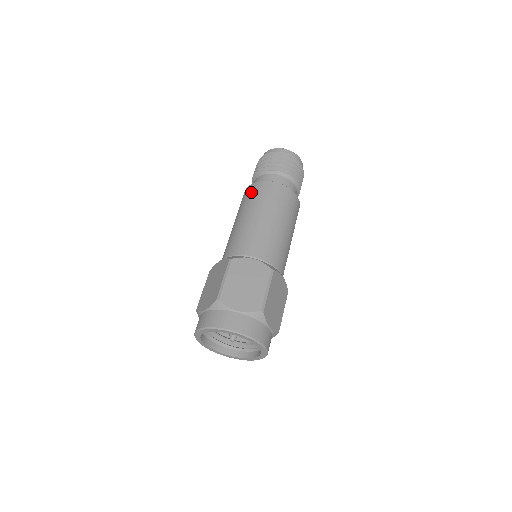
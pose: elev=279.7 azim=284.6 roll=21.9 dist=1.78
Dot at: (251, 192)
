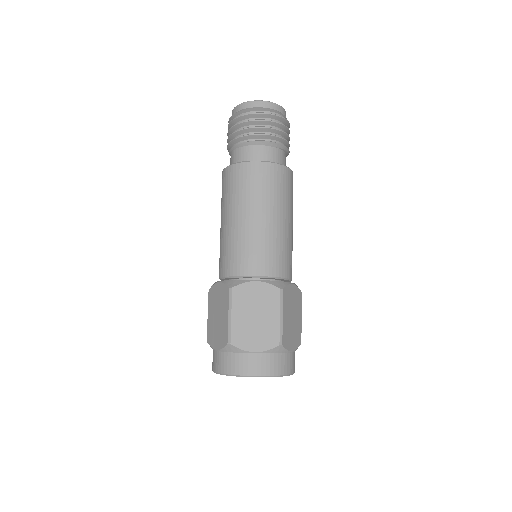
Dot at: (232, 180)
